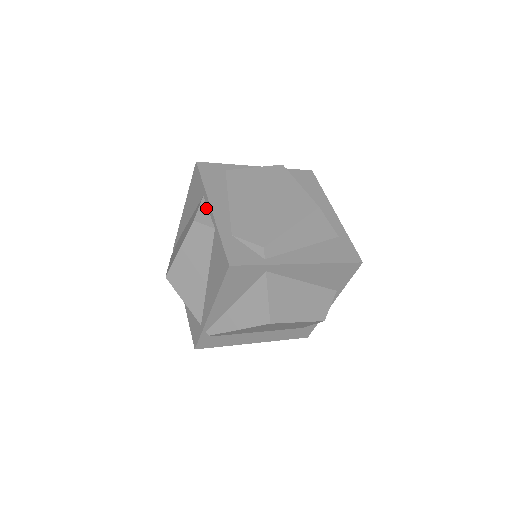
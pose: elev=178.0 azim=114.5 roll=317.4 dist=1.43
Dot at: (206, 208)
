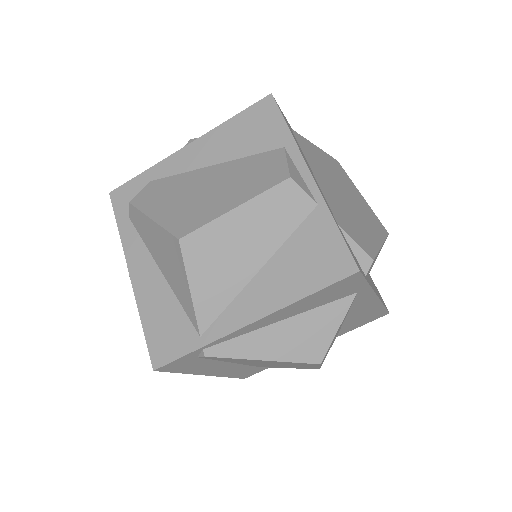
Dot at: (296, 167)
